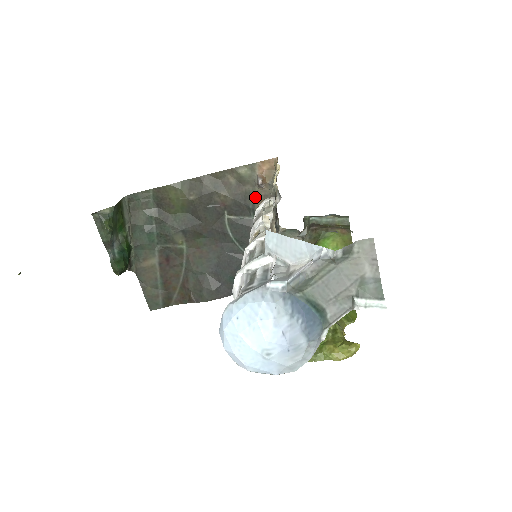
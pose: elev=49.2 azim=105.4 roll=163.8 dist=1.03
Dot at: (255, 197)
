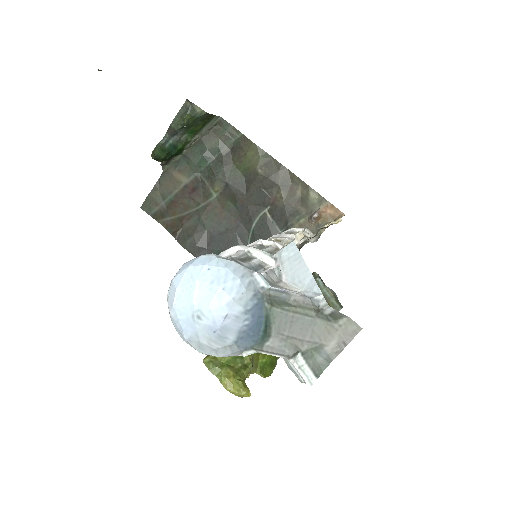
Dot at: (299, 221)
